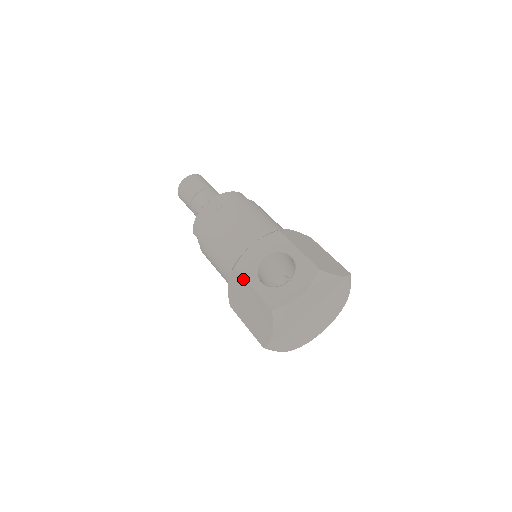
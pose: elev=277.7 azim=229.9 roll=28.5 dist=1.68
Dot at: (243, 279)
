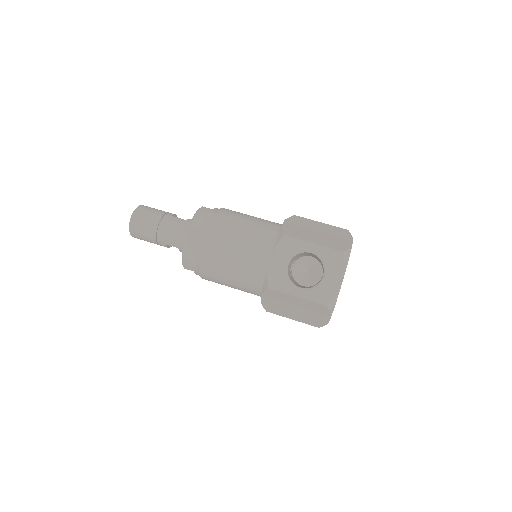
Dot at: (283, 294)
